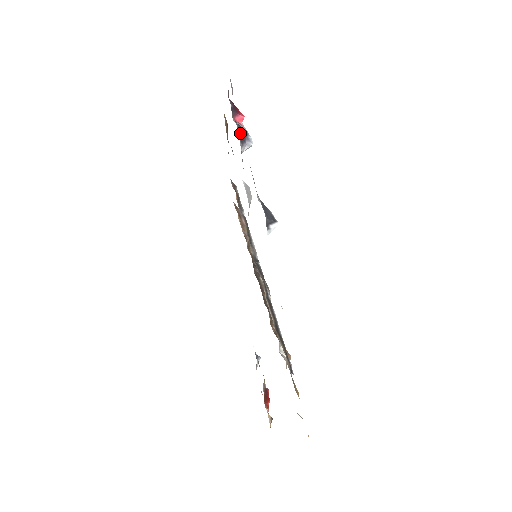
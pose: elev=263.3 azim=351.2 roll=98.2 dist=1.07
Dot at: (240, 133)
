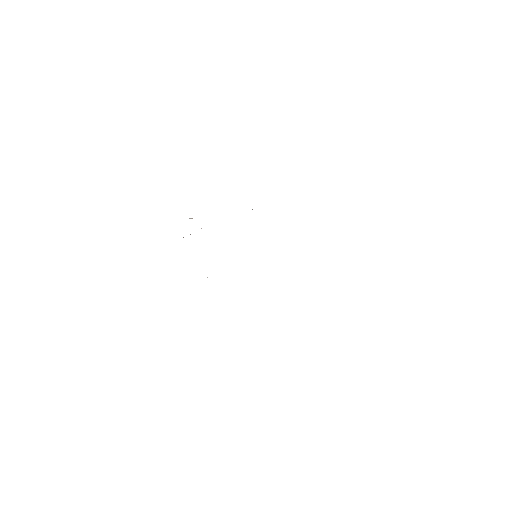
Dot at: occluded
